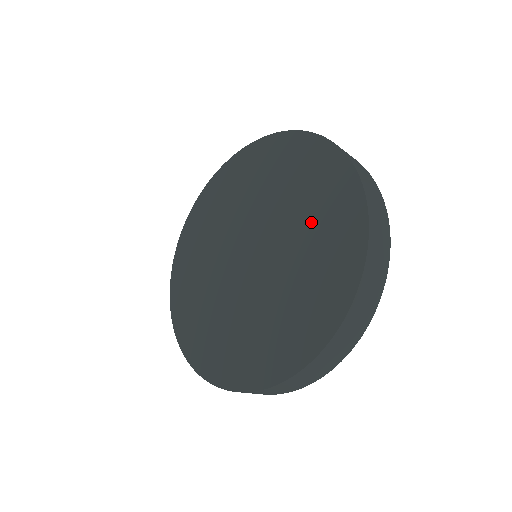
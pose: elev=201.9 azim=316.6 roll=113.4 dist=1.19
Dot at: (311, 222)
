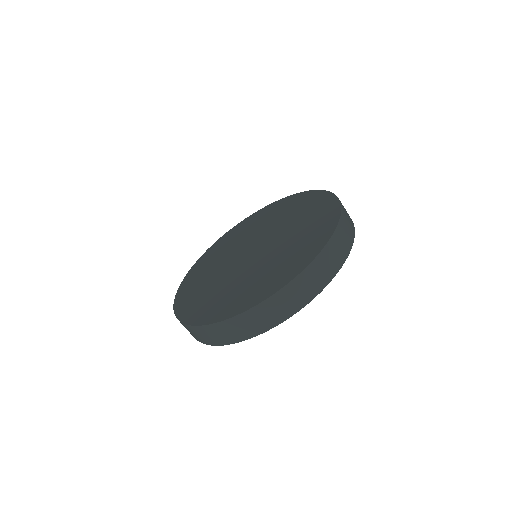
Dot at: (276, 217)
